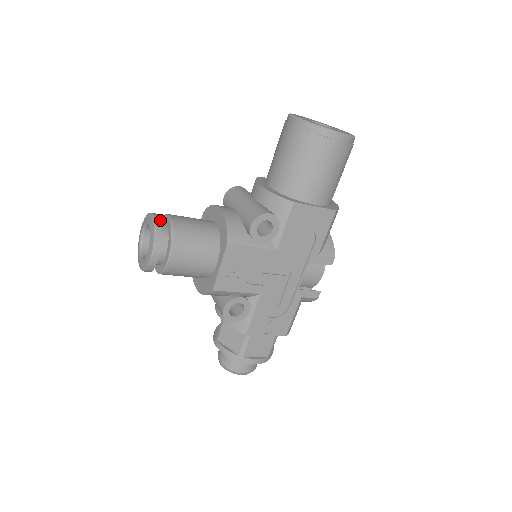
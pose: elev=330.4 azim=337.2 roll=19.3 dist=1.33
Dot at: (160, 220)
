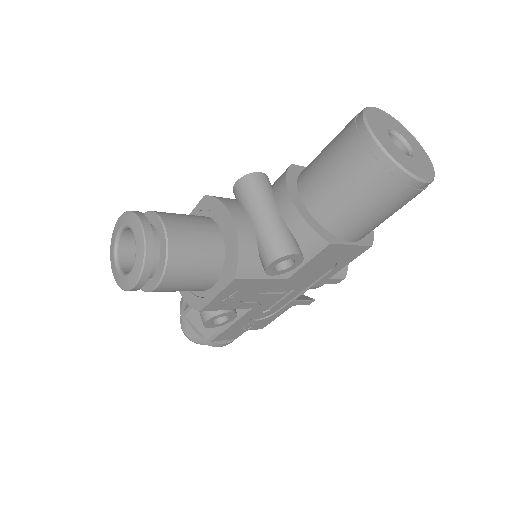
Dot at: (152, 239)
